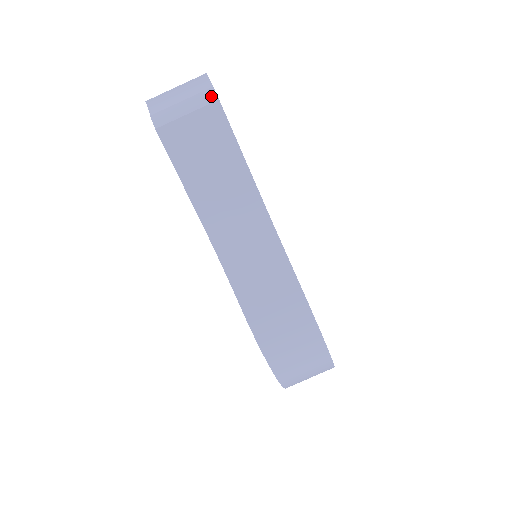
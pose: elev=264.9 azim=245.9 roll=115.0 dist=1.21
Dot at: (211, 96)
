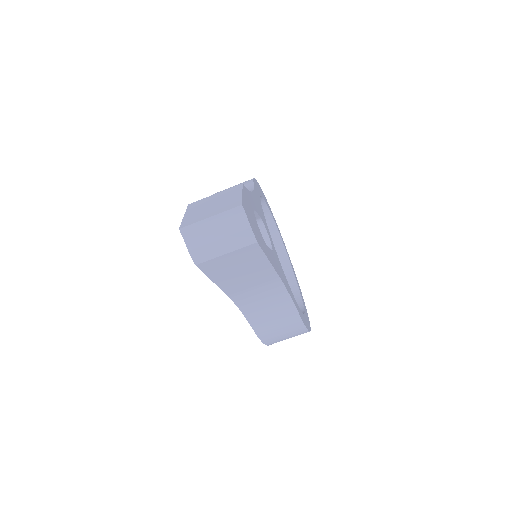
Dot at: (249, 238)
